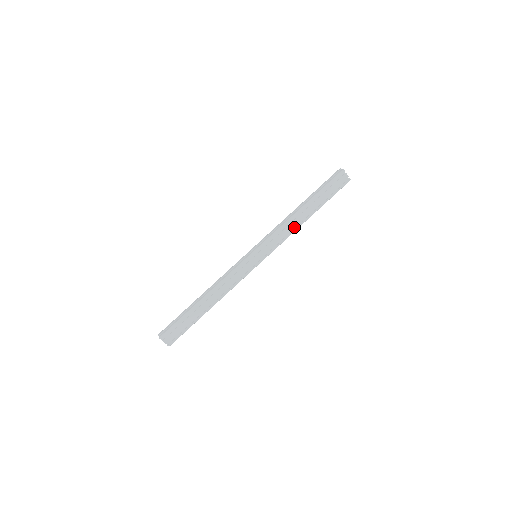
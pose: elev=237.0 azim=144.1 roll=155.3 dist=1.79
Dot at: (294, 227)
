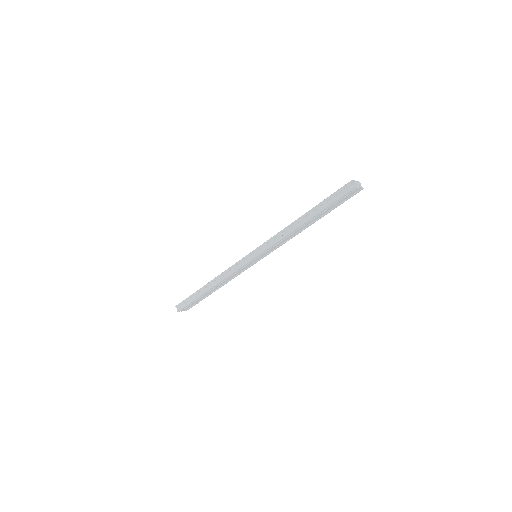
Dot at: occluded
